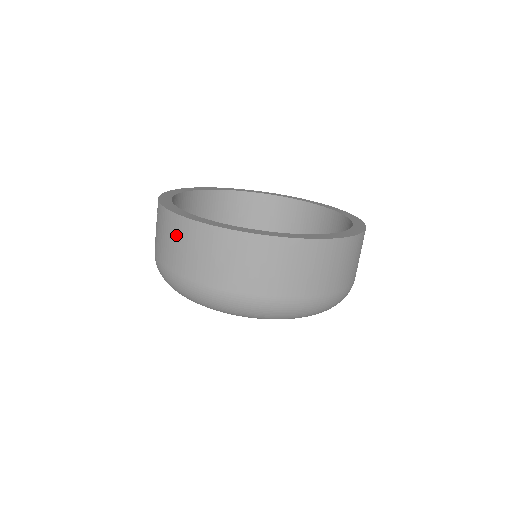
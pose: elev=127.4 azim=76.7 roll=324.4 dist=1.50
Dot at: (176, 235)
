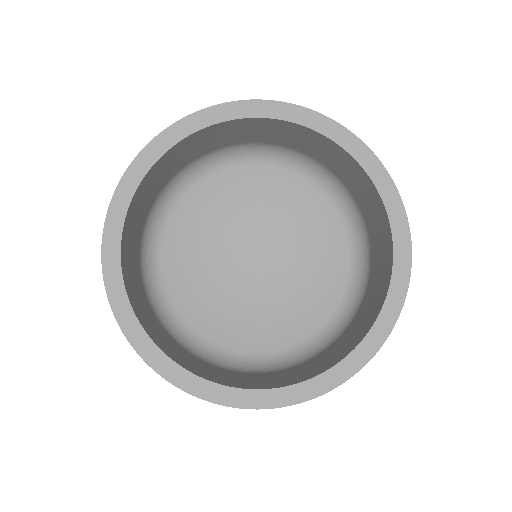
Dot at: occluded
